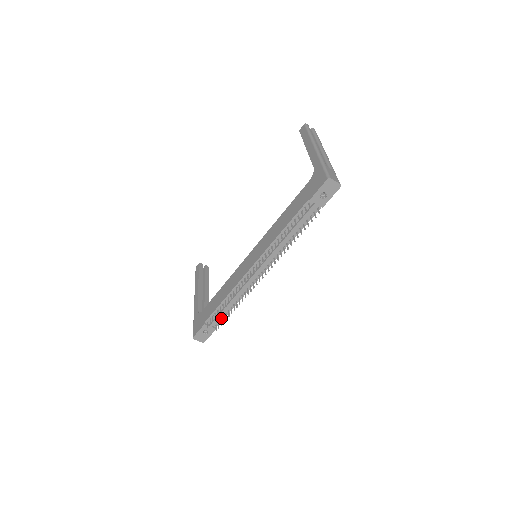
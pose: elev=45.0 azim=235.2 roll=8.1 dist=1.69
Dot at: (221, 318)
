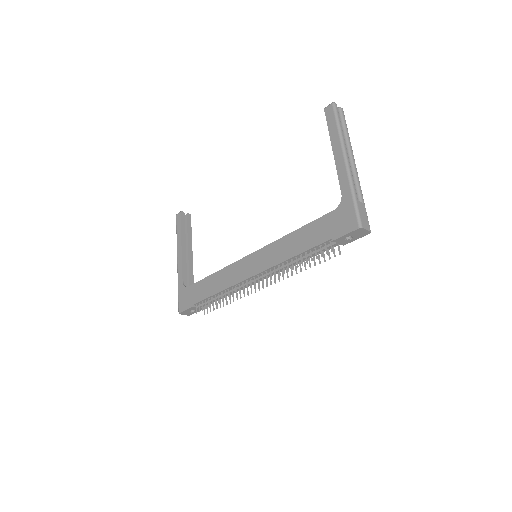
Dot at: occluded
